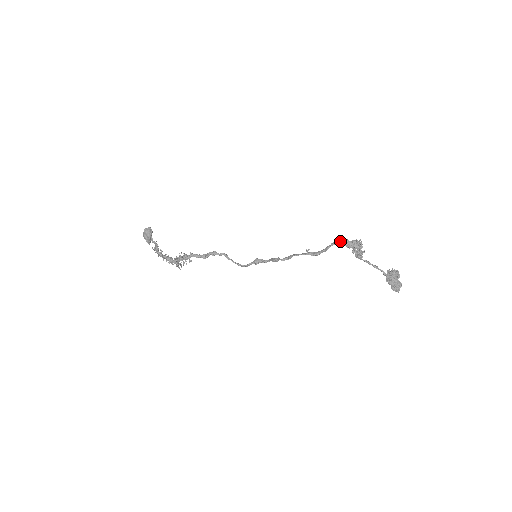
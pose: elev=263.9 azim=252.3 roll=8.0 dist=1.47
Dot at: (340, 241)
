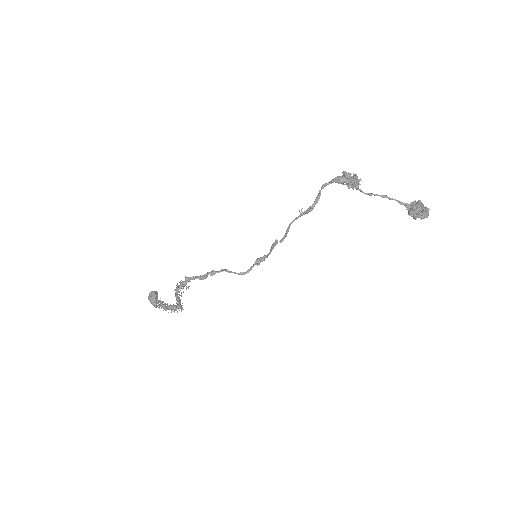
Dot at: (329, 181)
